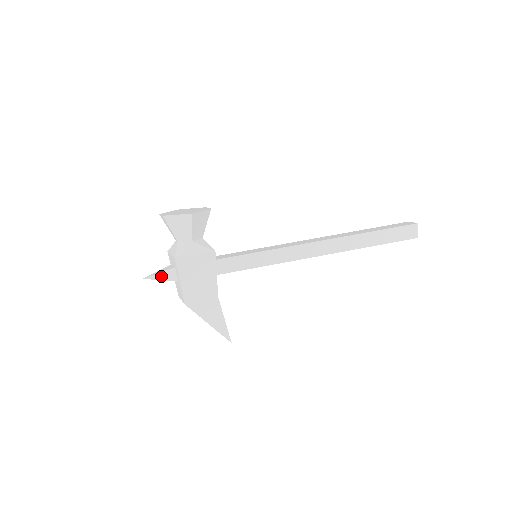
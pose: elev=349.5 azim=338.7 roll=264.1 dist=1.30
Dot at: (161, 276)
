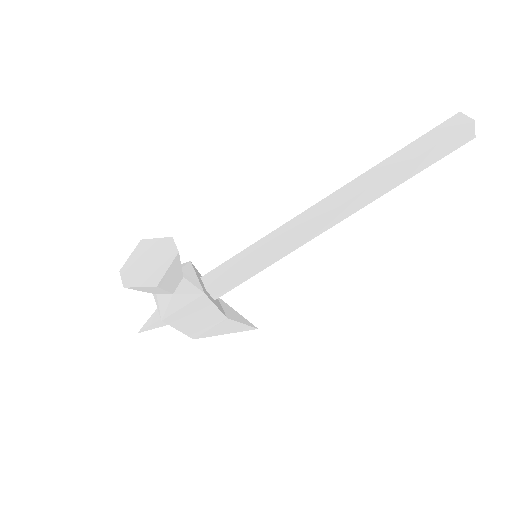
Dot at: (155, 325)
